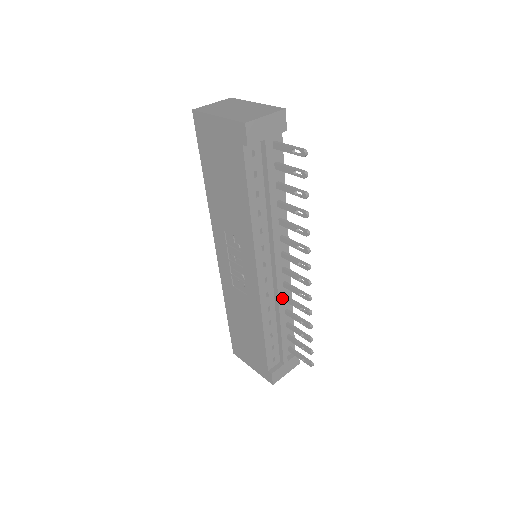
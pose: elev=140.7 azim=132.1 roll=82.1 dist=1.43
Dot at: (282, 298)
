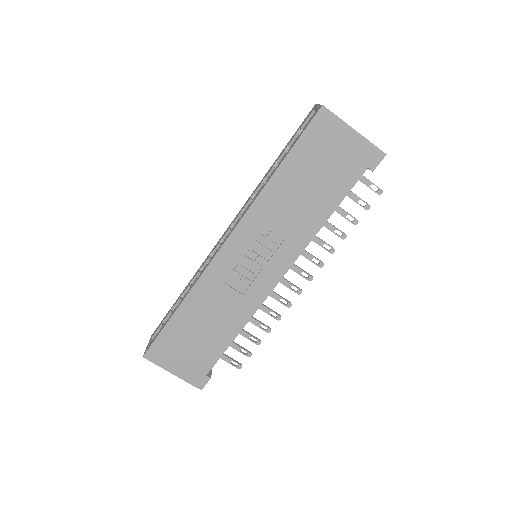
Dot at: occluded
